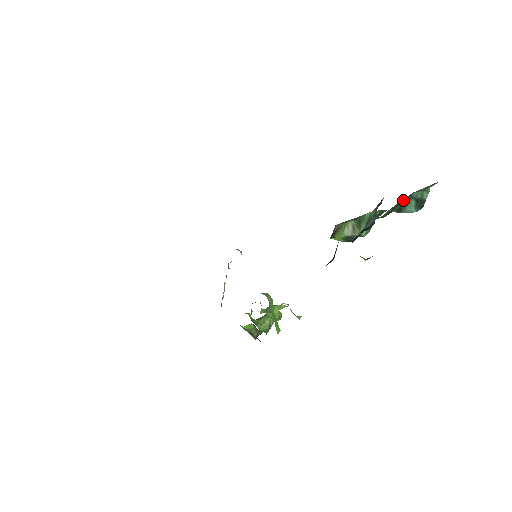
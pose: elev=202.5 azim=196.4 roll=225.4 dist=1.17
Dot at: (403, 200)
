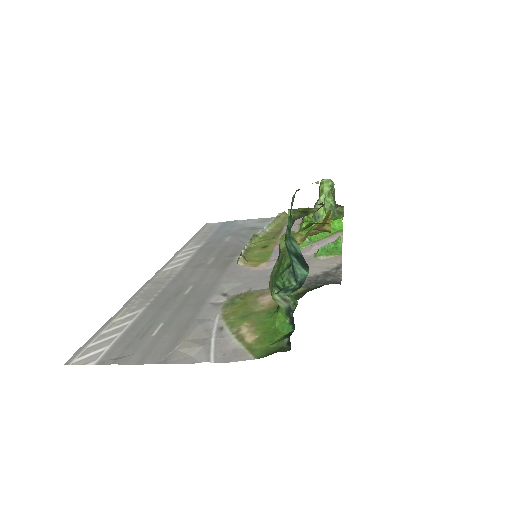
Dot at: occluded
